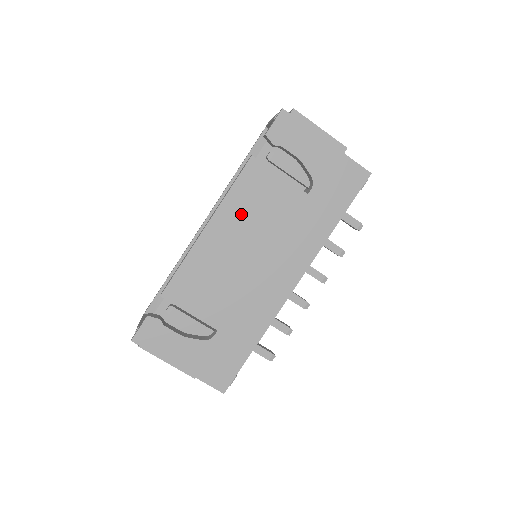
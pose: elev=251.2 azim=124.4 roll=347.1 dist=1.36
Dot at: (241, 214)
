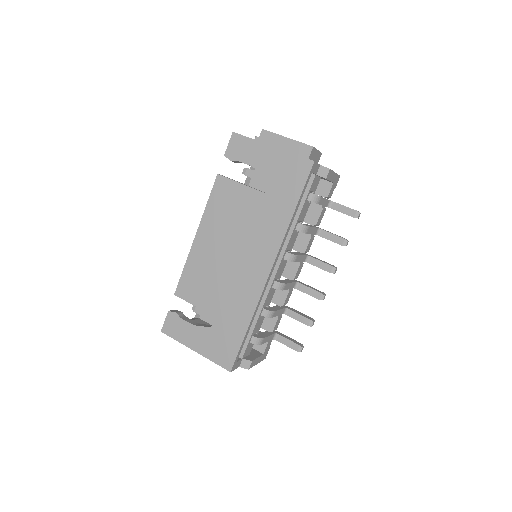
Dot at: (218, 221)
